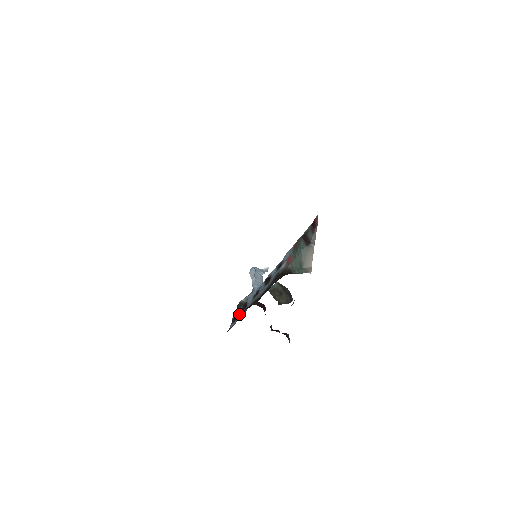
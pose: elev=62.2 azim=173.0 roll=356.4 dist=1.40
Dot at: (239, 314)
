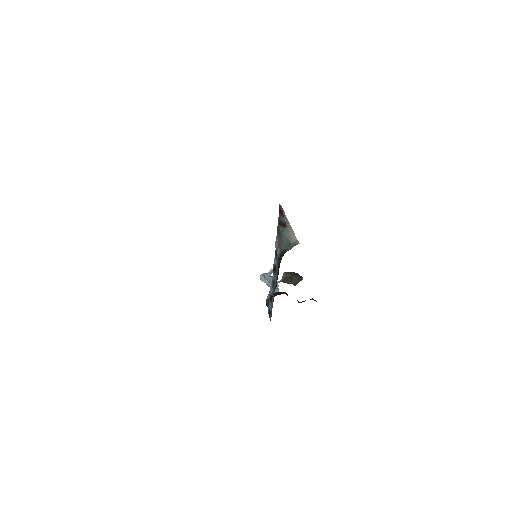
Dot at: (270, 306)
